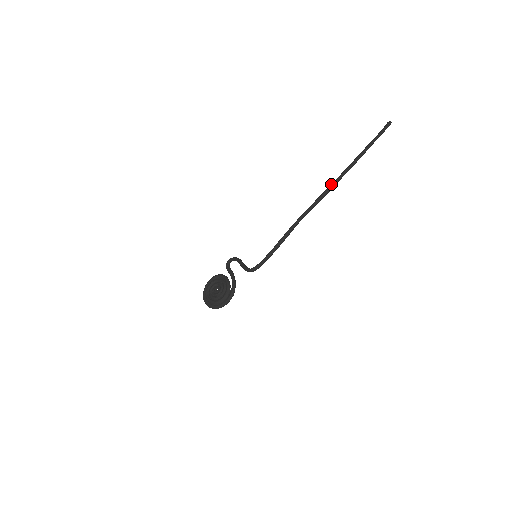
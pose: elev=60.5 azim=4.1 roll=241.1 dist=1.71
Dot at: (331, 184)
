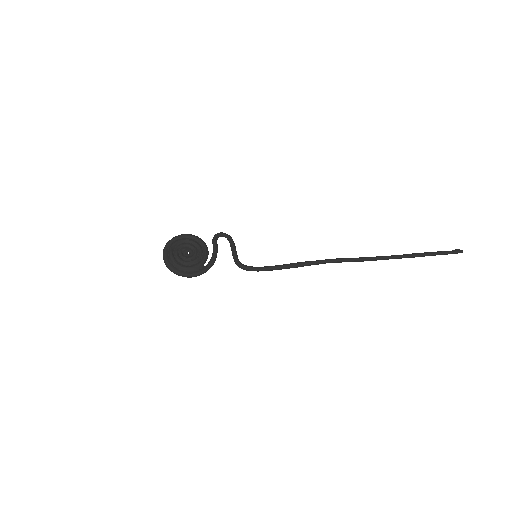
Dot at: (378, 256)
